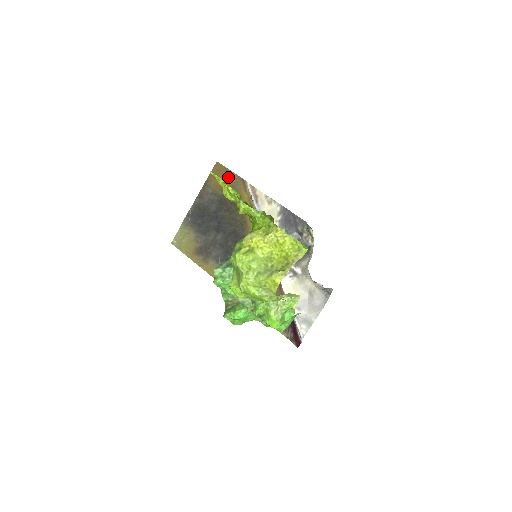
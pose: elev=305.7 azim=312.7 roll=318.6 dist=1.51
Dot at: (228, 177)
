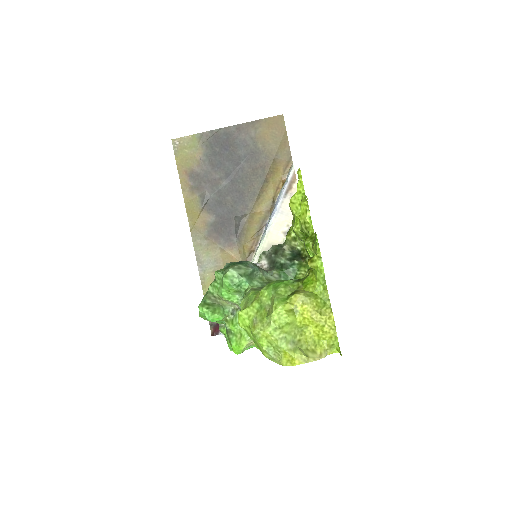
Dot at: (280, 140)
